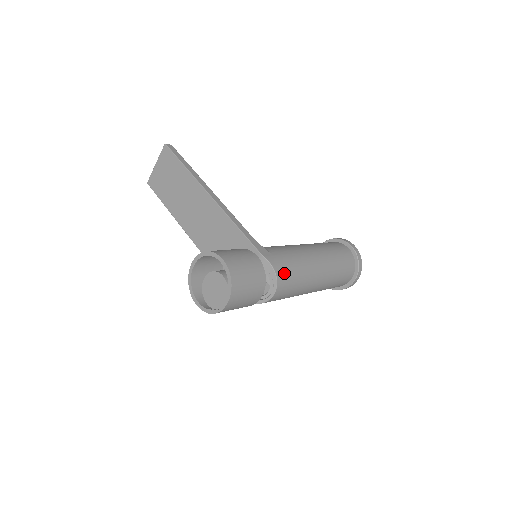
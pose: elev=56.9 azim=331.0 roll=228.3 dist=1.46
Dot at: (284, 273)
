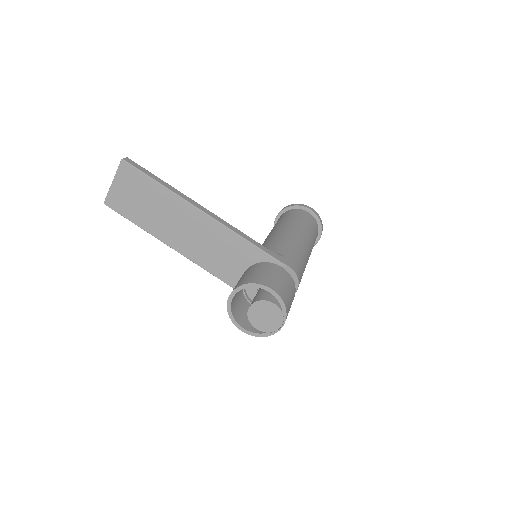
Dot at: (299, 271)
